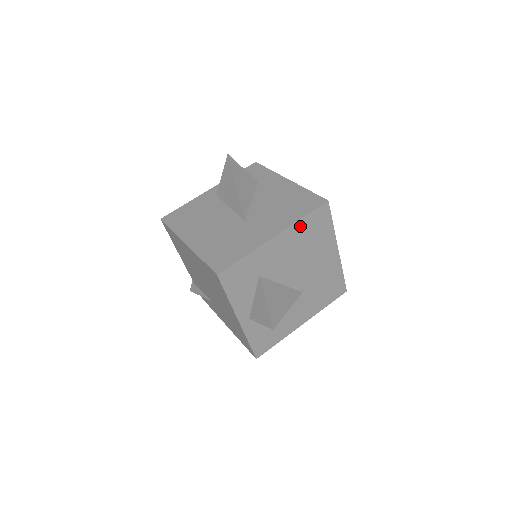
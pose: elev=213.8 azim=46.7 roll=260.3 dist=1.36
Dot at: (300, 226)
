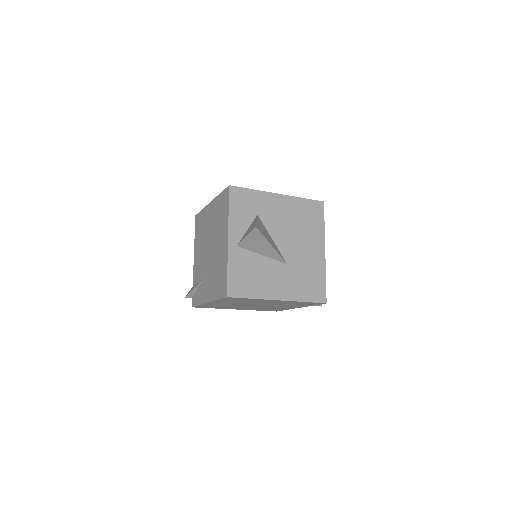
Dot at: (299, 203)
